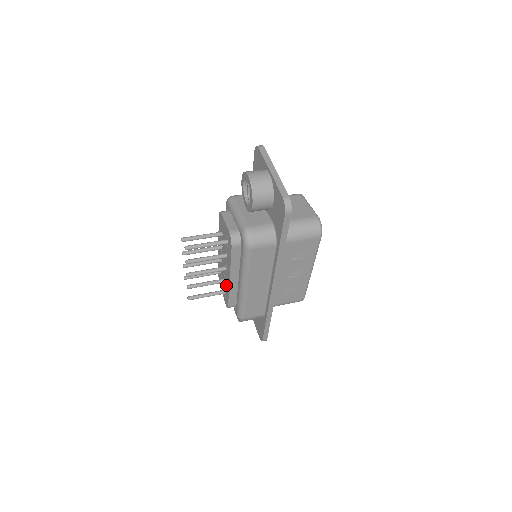
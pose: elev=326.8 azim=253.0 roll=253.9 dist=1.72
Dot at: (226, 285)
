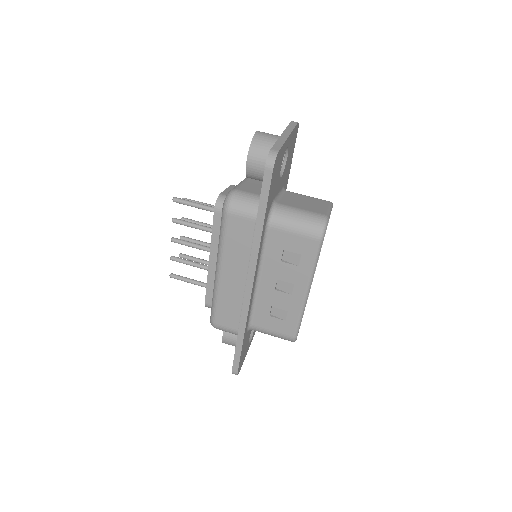
Dot at: occluded
